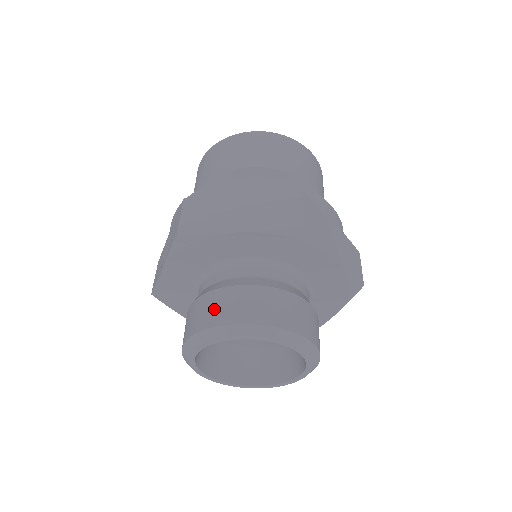
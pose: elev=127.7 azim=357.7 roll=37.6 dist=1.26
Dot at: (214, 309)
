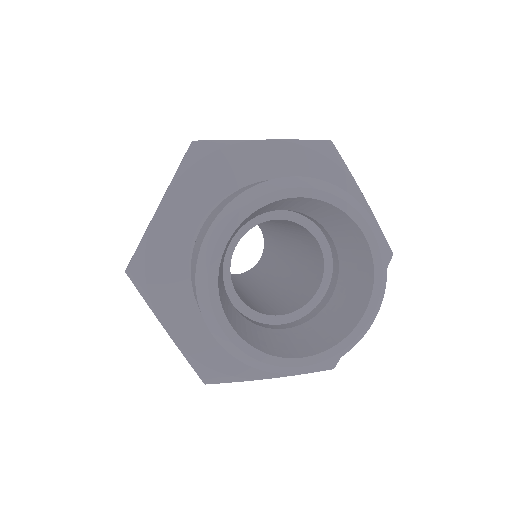
Dot at: (193, 266)
